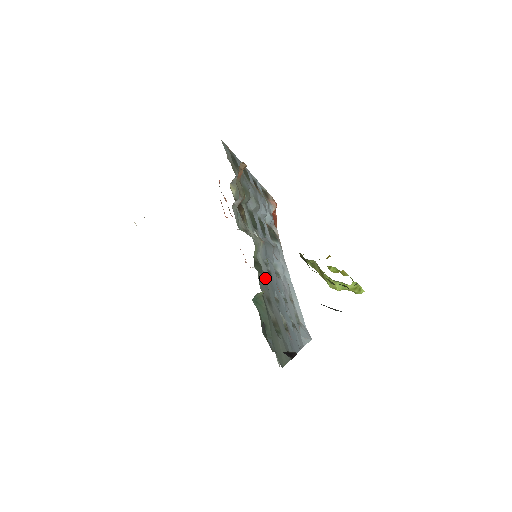
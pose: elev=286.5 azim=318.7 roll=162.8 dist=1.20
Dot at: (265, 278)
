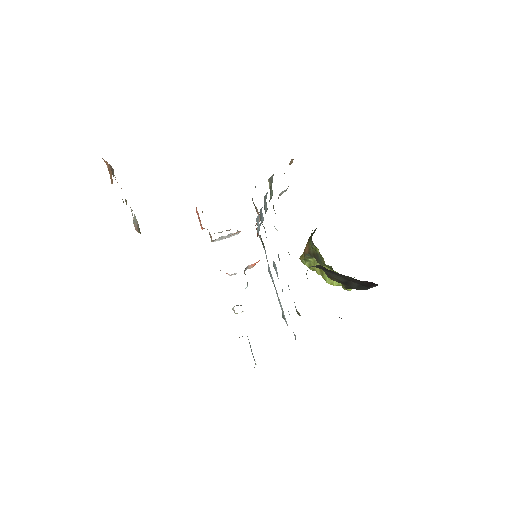
Dot at: occluded
